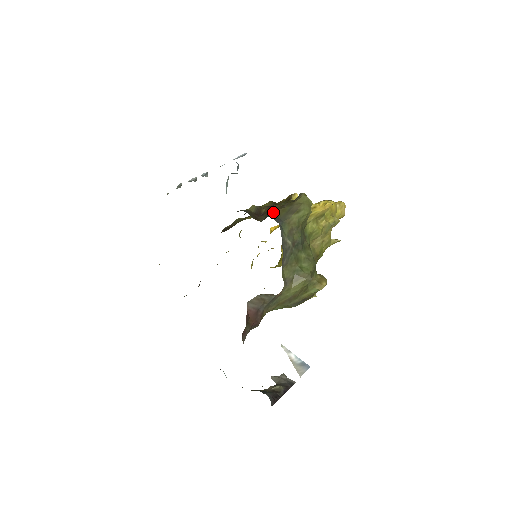
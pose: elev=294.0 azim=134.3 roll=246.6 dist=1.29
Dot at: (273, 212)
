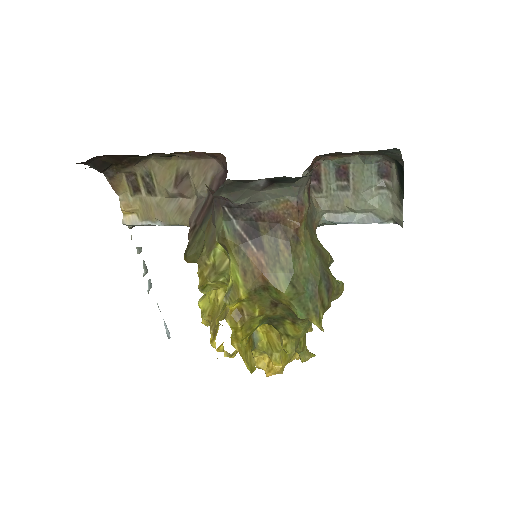
Dot at: occluded
